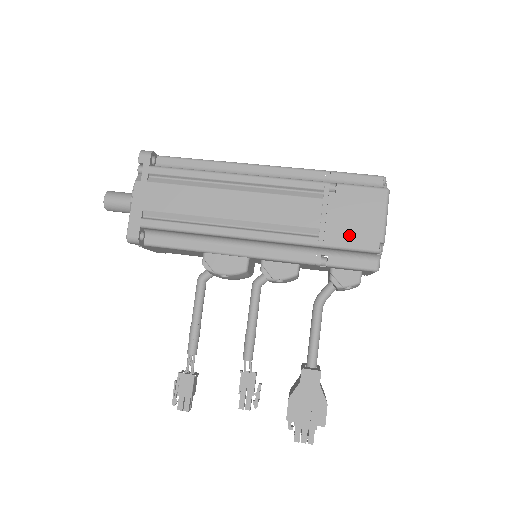
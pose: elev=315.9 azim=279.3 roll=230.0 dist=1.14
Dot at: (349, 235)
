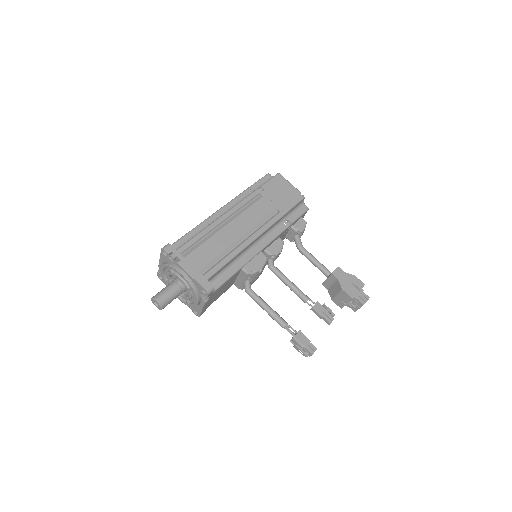
Dot at: (288, 201)
